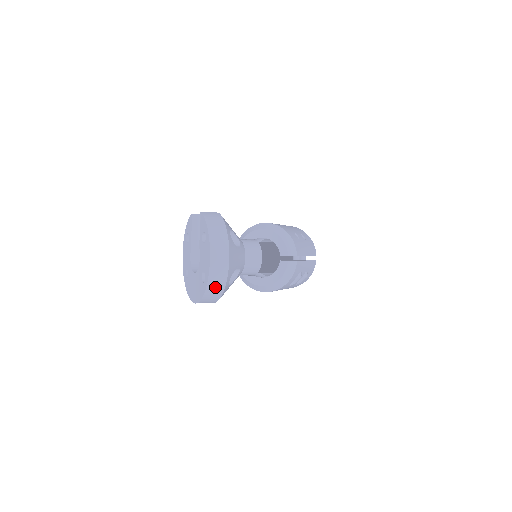
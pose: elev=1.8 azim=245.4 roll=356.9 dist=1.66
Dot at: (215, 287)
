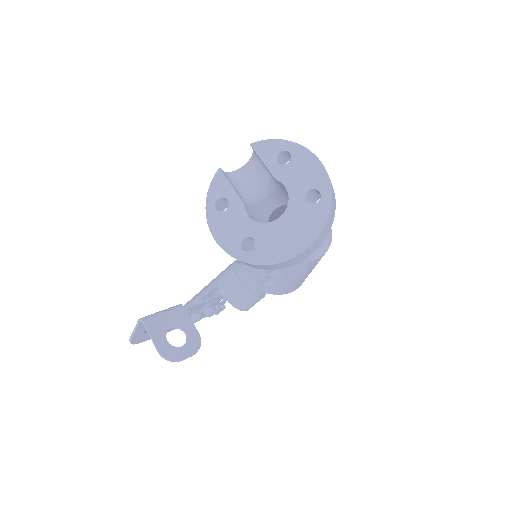
Dot at: (333, 201)
